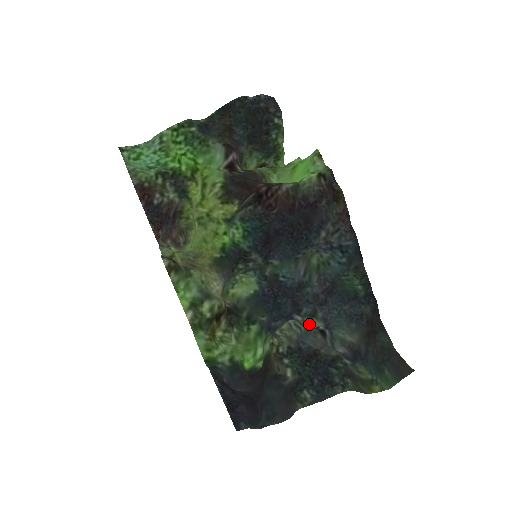
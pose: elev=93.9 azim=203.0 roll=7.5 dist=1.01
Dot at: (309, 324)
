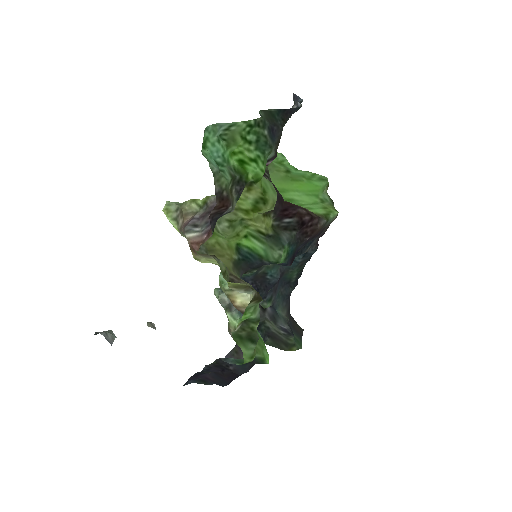
Dot at: (266, 306)
